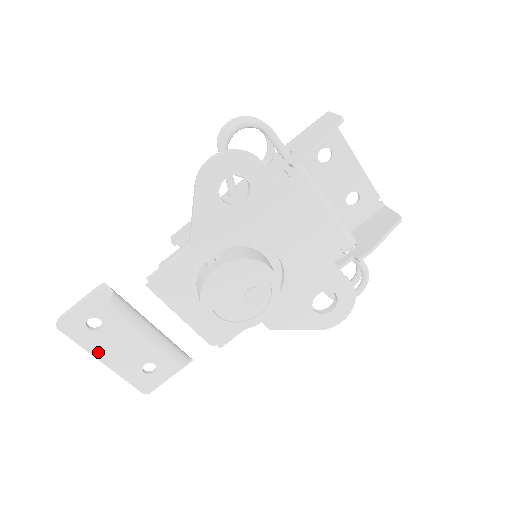
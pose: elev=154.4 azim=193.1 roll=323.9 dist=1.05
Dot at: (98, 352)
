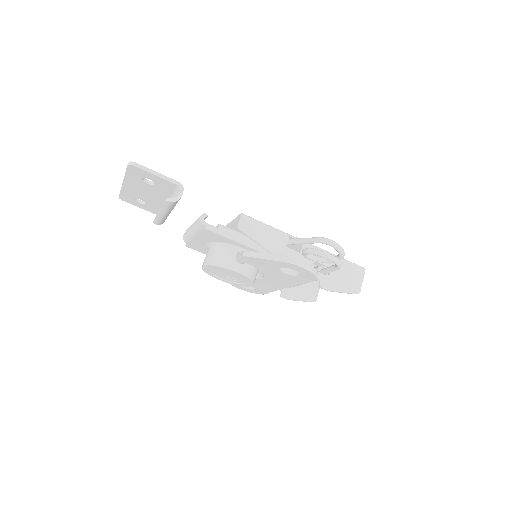
Dot at: (129, 181)
